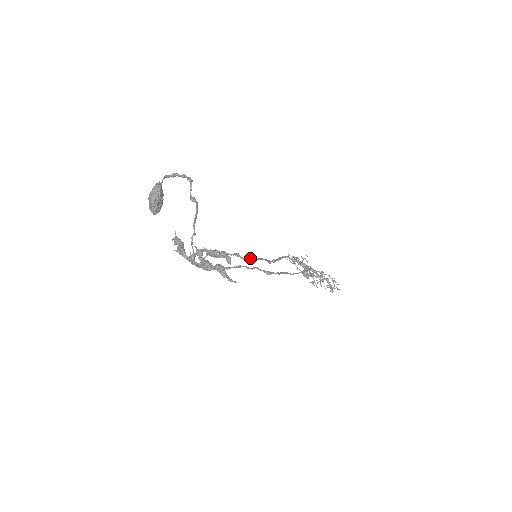
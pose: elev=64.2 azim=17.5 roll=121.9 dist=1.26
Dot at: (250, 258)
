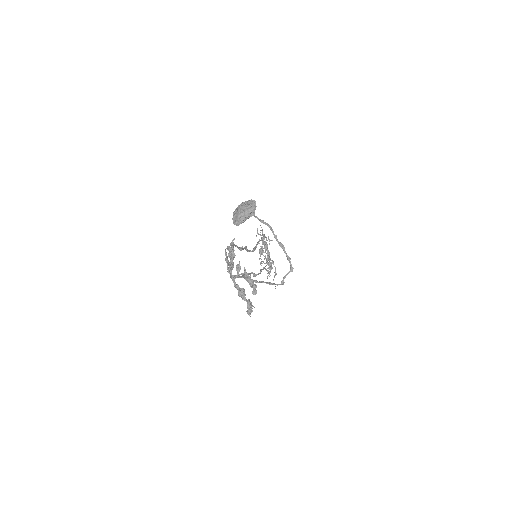
Dot at: (250, 250)
